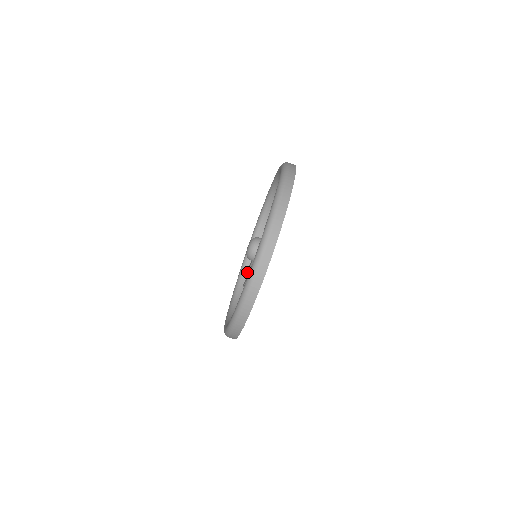
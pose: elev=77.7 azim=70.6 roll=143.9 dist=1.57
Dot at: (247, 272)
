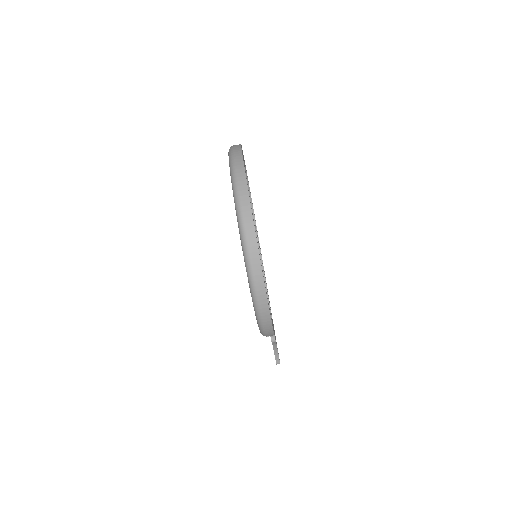
Dot at: occluded
